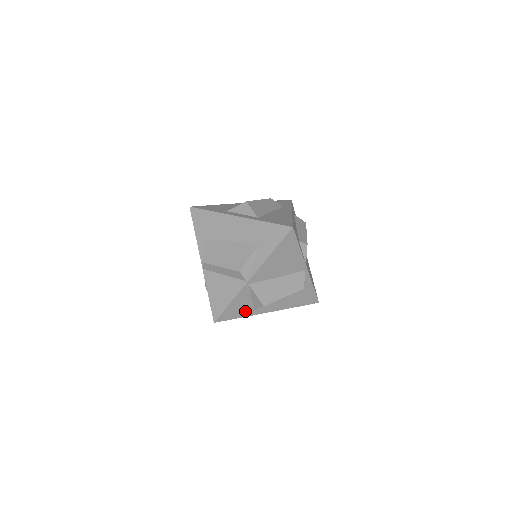
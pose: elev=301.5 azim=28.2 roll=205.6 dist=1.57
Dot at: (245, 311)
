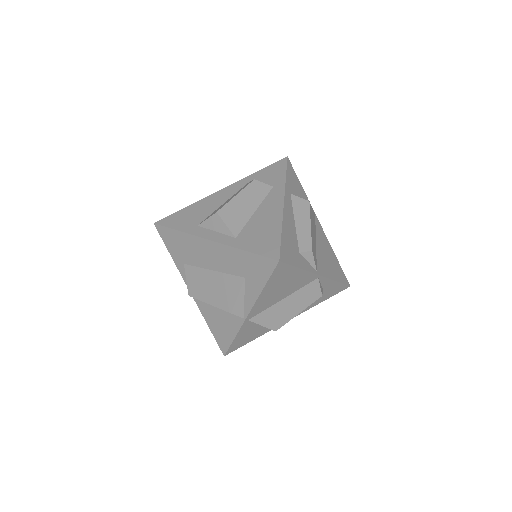
Dot at: (257, 334)
